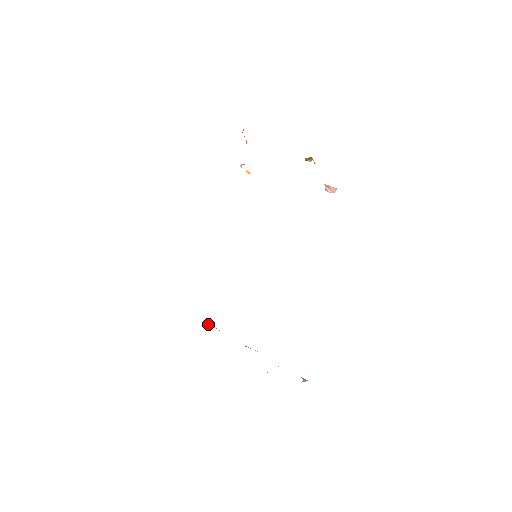
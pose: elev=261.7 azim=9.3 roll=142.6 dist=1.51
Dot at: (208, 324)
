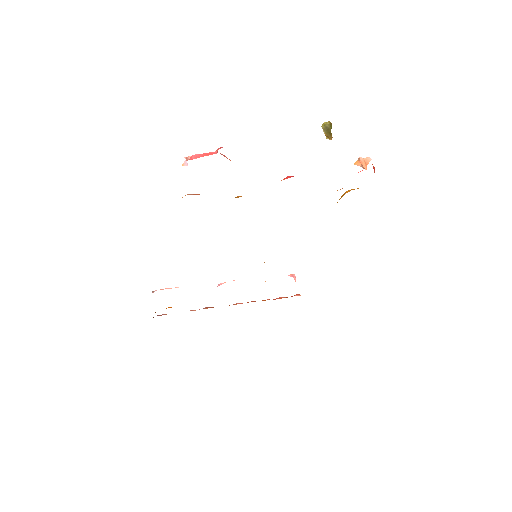
Dot at: occluded
